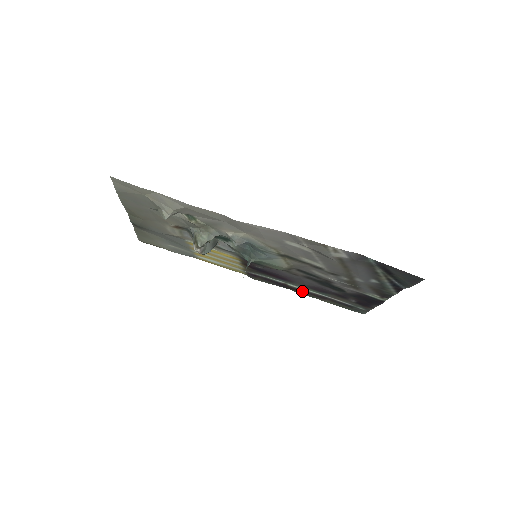
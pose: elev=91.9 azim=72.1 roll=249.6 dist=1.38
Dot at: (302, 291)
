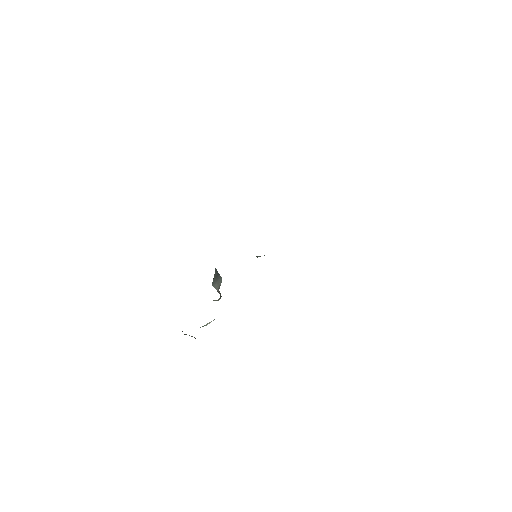
Dot at: occluded
